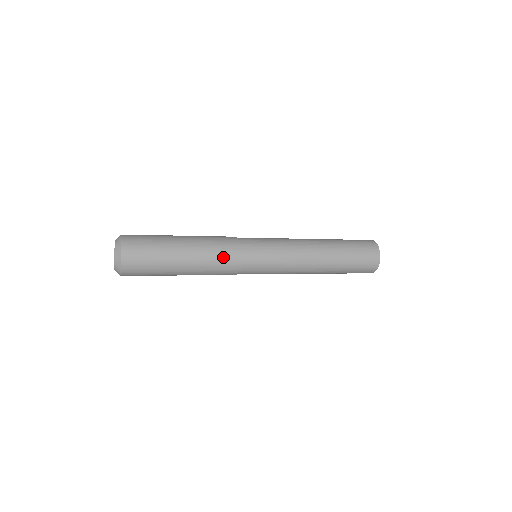
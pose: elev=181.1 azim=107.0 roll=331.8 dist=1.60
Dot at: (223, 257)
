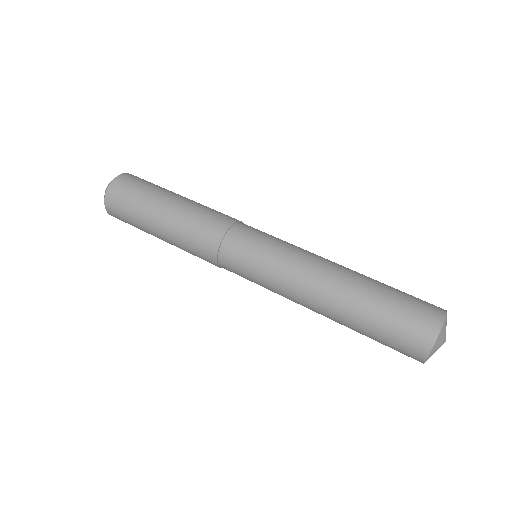
Dot at: (198, 244)
